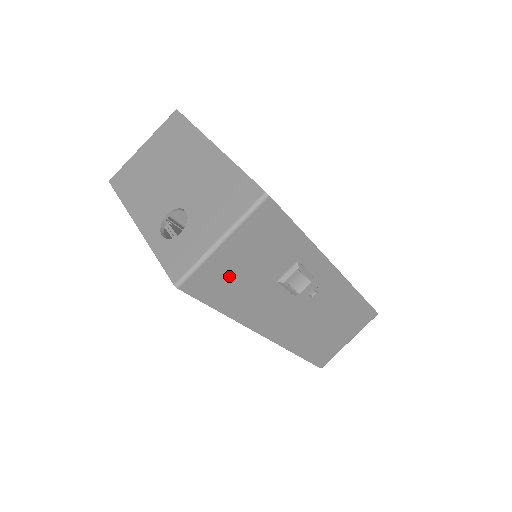
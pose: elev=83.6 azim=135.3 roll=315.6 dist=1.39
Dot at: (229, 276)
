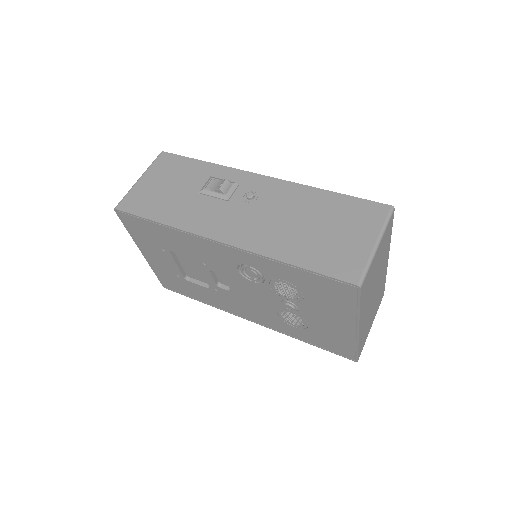
Dot at: (153, 196)
